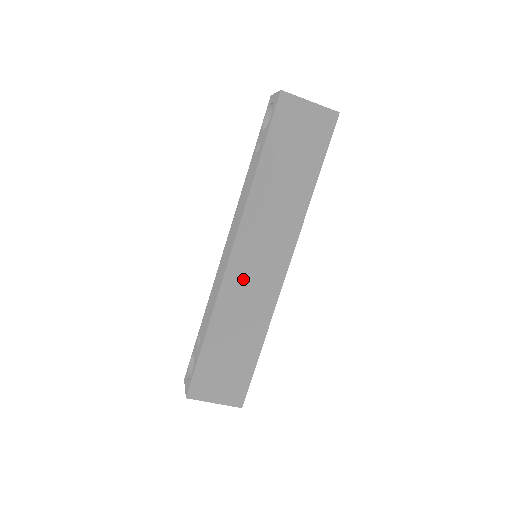
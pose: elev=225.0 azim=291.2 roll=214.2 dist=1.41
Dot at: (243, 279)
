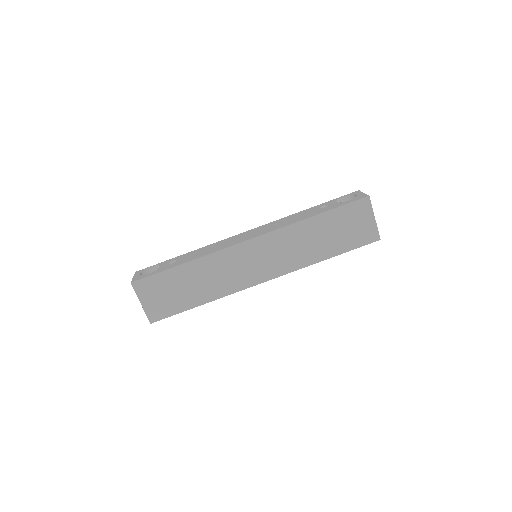
Dot at: (238, 259)
